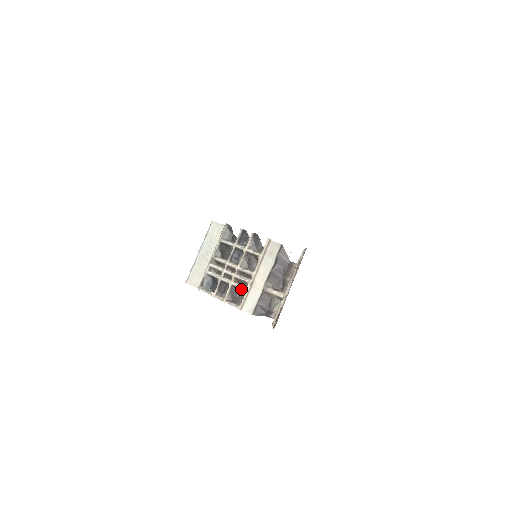
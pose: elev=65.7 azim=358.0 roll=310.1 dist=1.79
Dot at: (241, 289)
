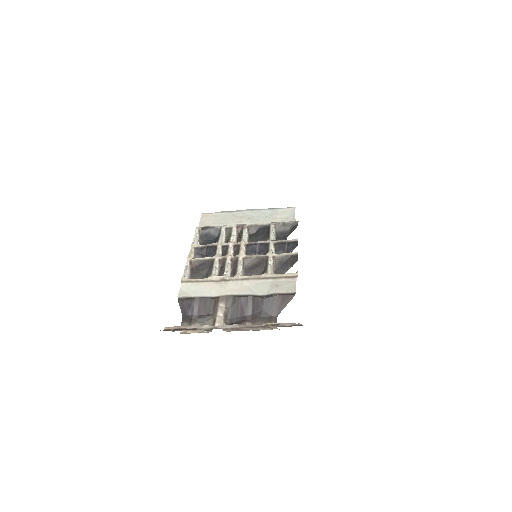
Dot at: (212, 271)
